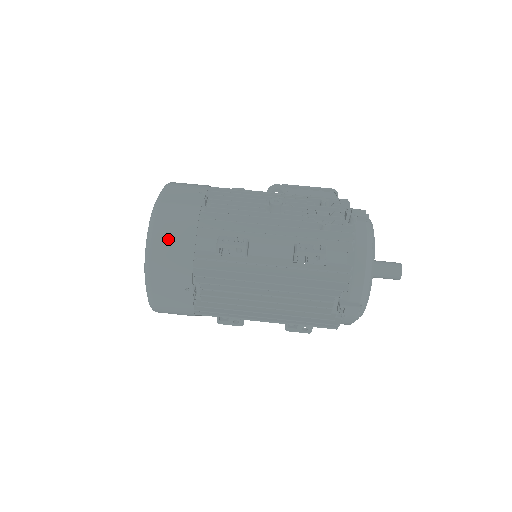
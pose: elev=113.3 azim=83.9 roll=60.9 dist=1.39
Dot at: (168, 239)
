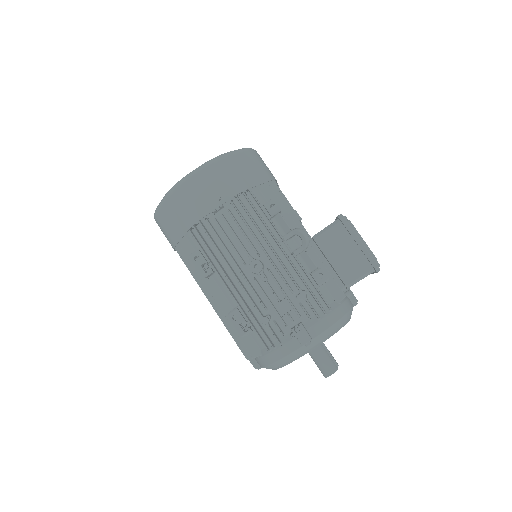
Dot at: (169, 217)
